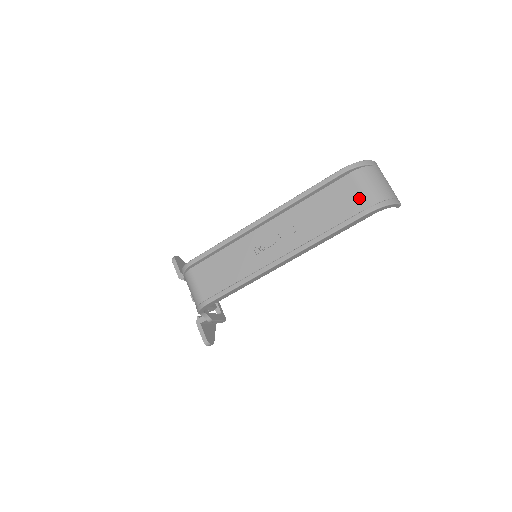
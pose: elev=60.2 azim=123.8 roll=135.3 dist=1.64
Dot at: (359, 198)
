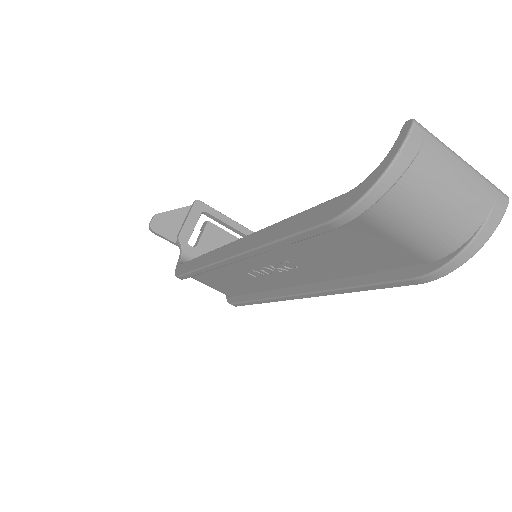
Dot at: (396, 249)
